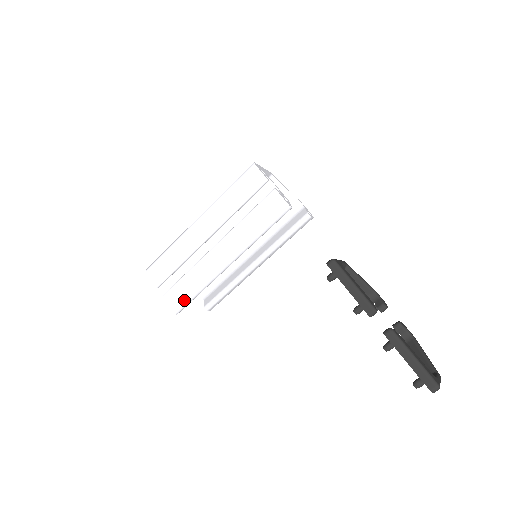
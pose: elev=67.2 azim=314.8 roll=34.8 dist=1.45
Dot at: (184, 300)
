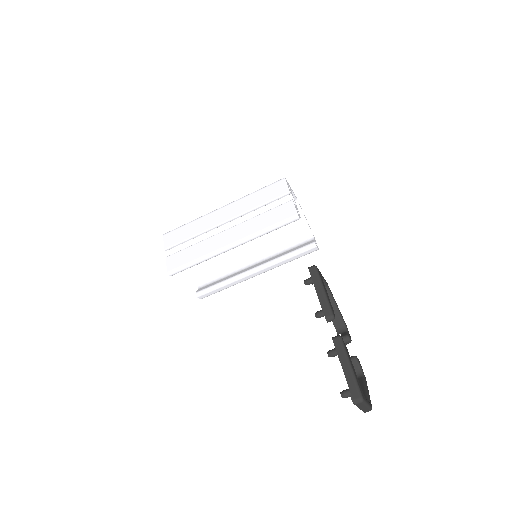
Dot at: (181, 265)
